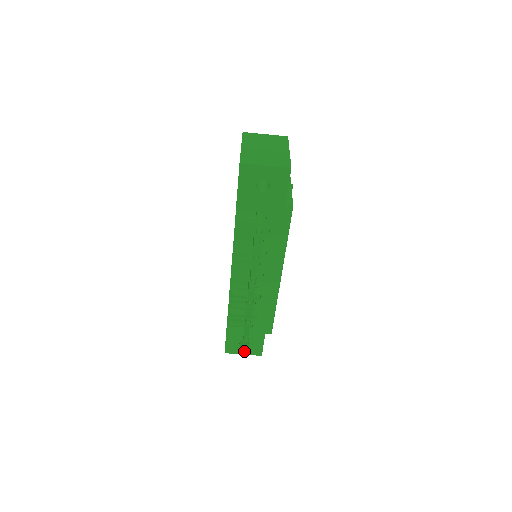
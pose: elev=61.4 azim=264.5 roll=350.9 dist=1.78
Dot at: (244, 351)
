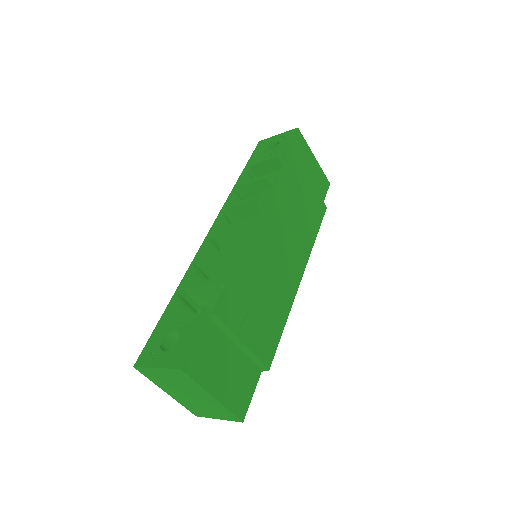
Dot at: occluded
